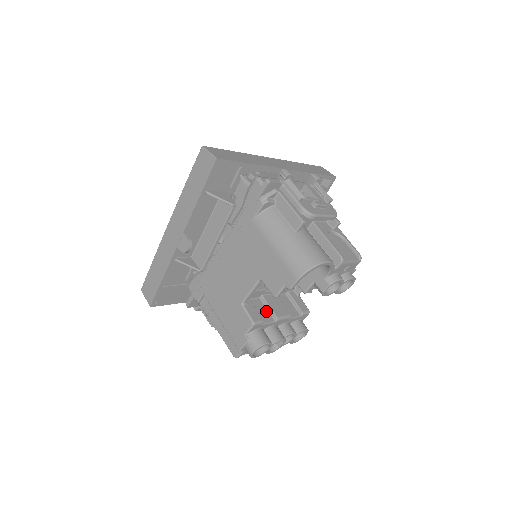
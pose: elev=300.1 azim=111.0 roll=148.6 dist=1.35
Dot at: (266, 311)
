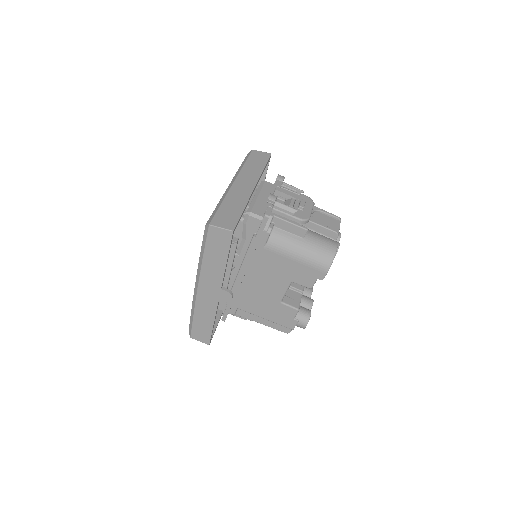
Dot at: (292, 292)
